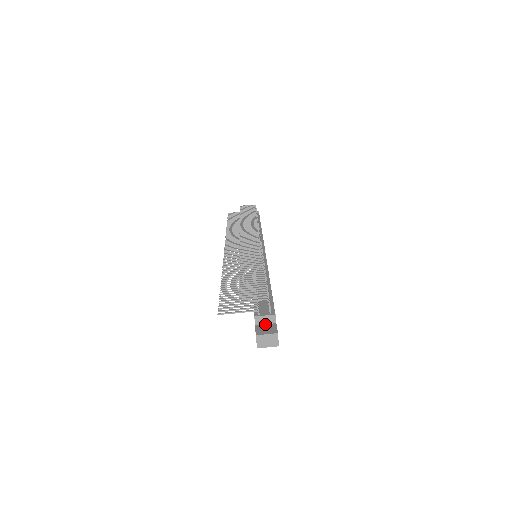
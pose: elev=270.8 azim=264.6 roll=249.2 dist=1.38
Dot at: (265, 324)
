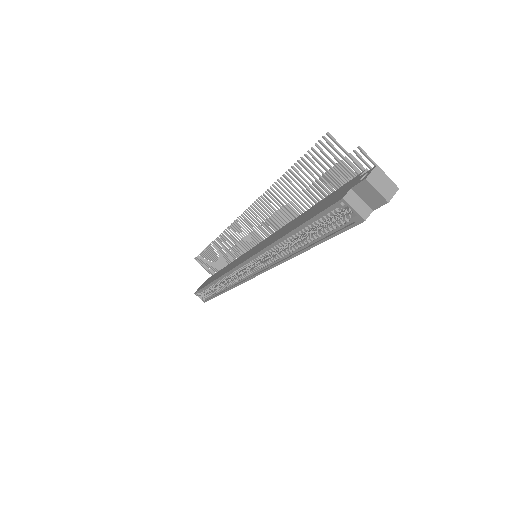
Dot at: occluded
